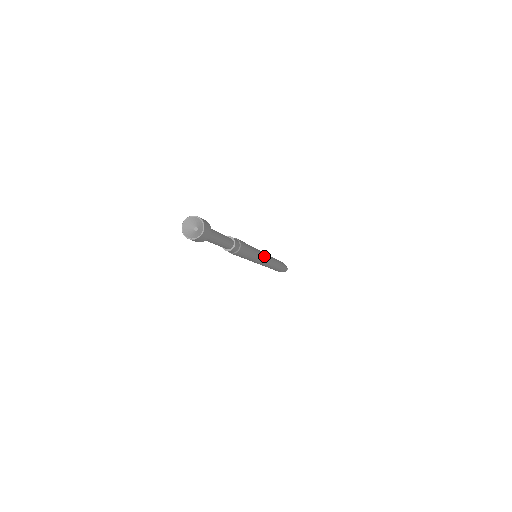
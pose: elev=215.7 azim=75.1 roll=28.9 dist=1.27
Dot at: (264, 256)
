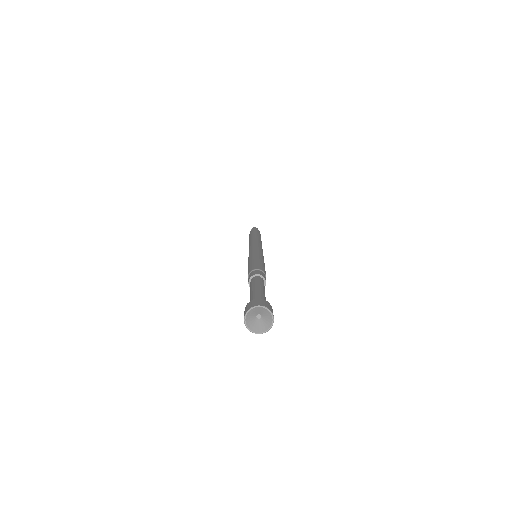
Dot at: occluded
